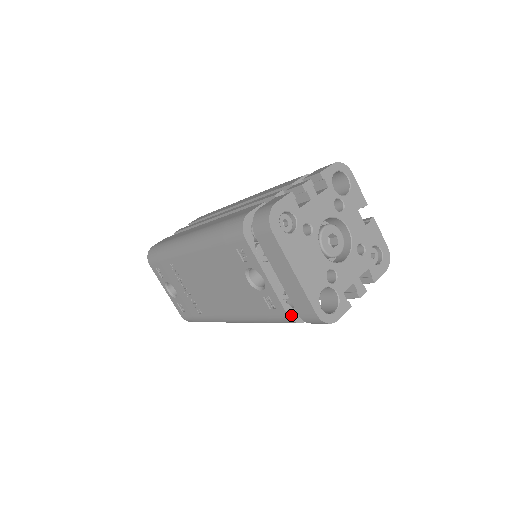
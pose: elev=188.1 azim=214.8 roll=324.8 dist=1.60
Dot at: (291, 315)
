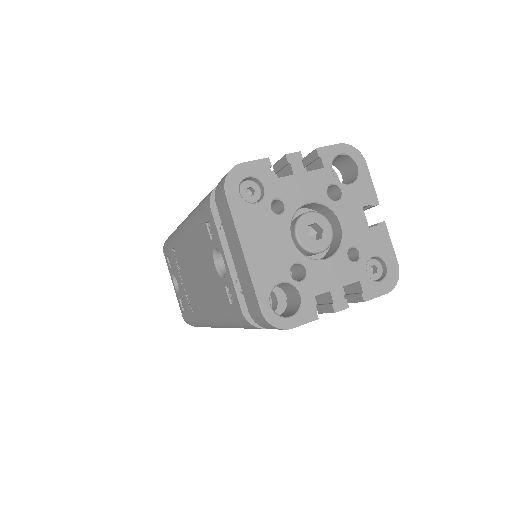
Dot at: (247, 314)
